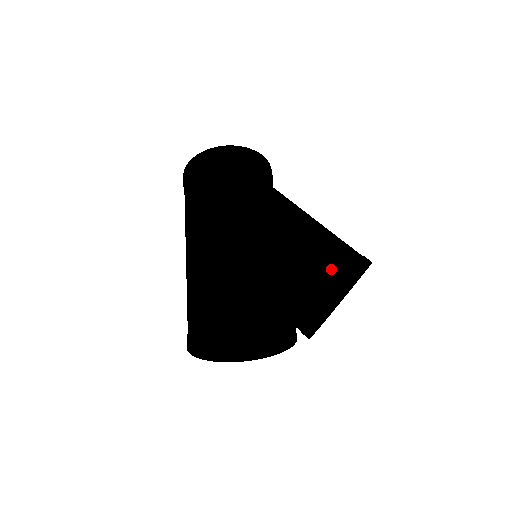
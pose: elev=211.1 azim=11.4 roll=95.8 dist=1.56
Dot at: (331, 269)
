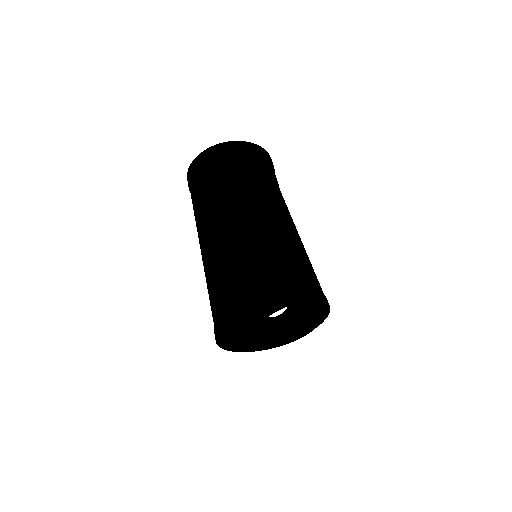
Dot at: (321, 293)
